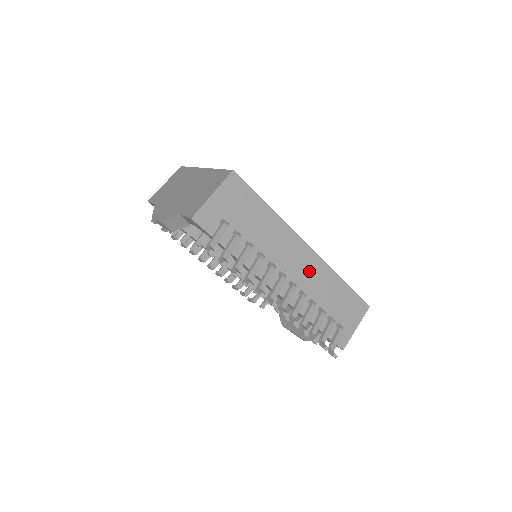
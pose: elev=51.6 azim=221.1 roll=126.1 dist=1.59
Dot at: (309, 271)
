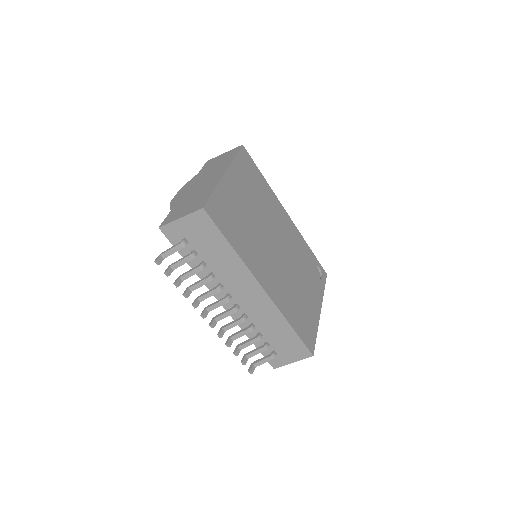
Dot at: (258, 305)
